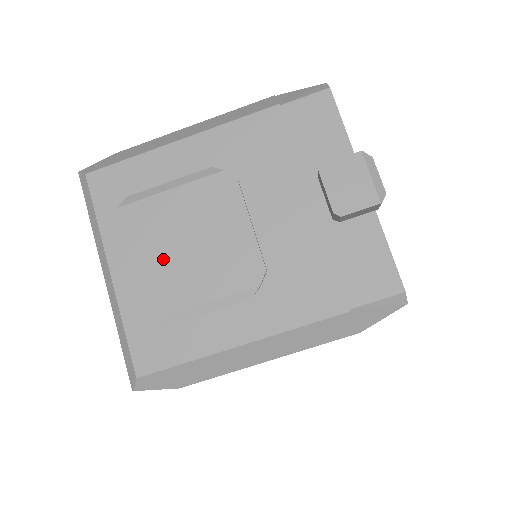
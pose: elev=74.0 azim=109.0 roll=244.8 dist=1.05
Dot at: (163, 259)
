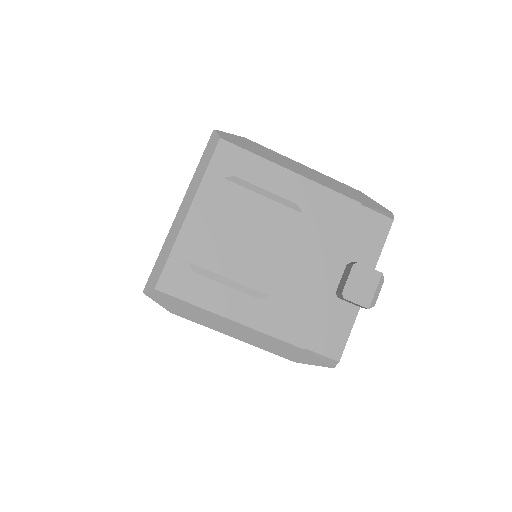
Dot at: (227, 233)
